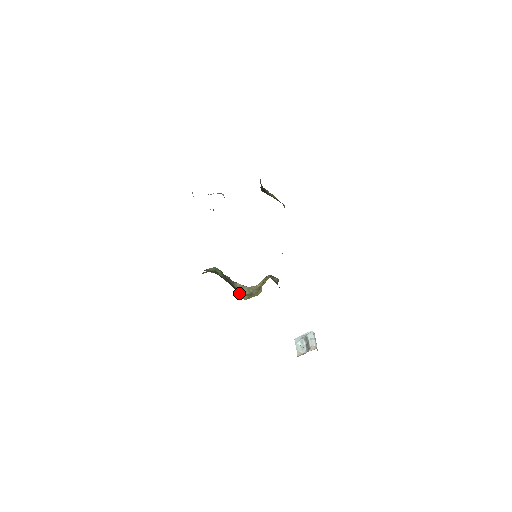
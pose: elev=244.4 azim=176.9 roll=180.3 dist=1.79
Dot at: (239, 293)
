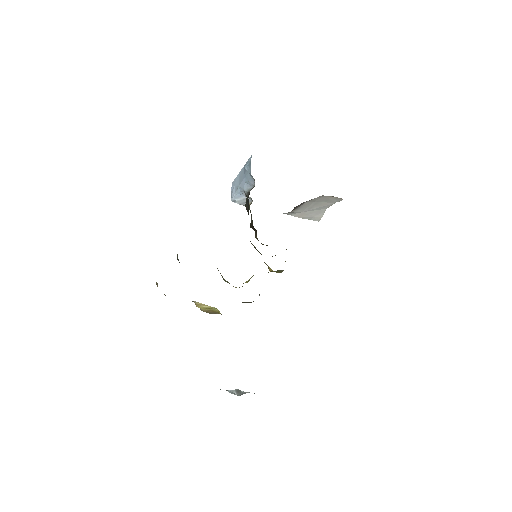
Dot at: occluded
